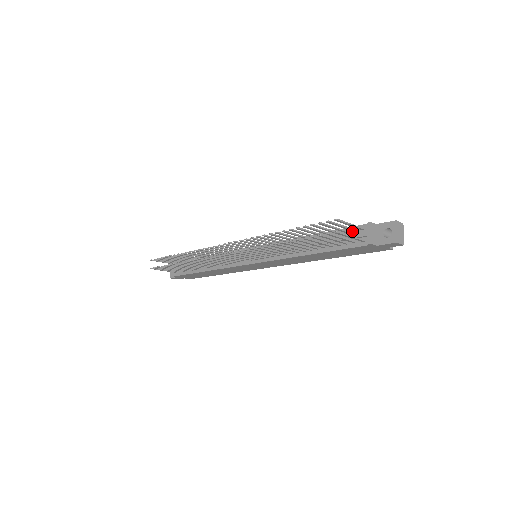
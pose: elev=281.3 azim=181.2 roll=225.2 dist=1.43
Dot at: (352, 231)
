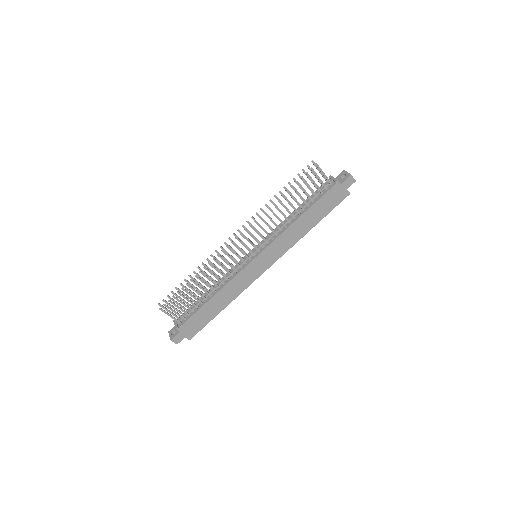
Dot at: (321, 188)
